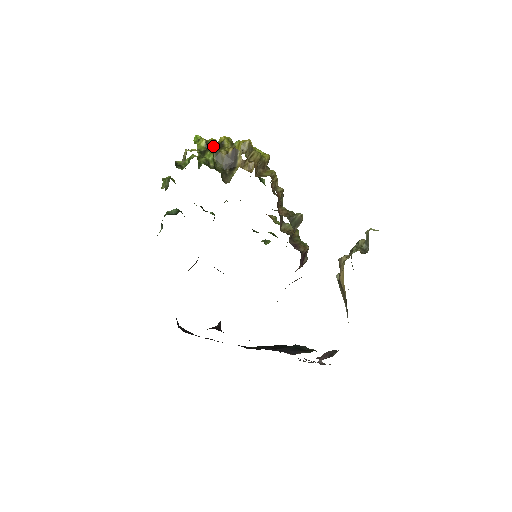
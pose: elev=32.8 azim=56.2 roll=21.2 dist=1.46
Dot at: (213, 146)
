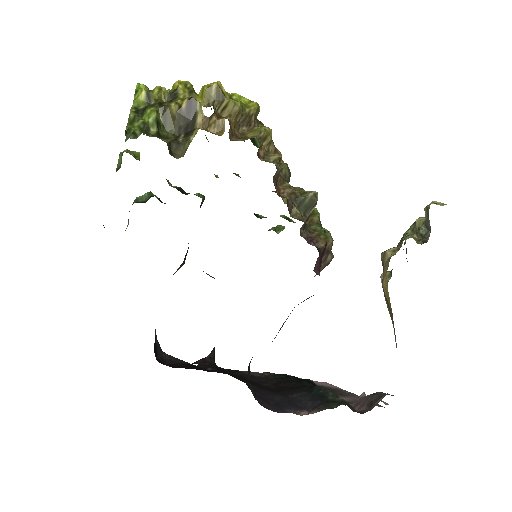
Dot at: (160, 99)
